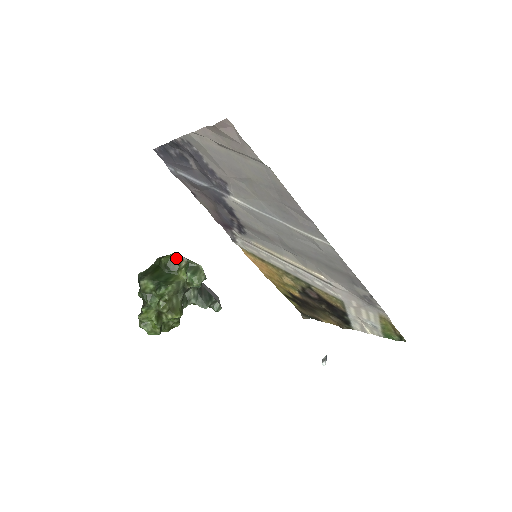
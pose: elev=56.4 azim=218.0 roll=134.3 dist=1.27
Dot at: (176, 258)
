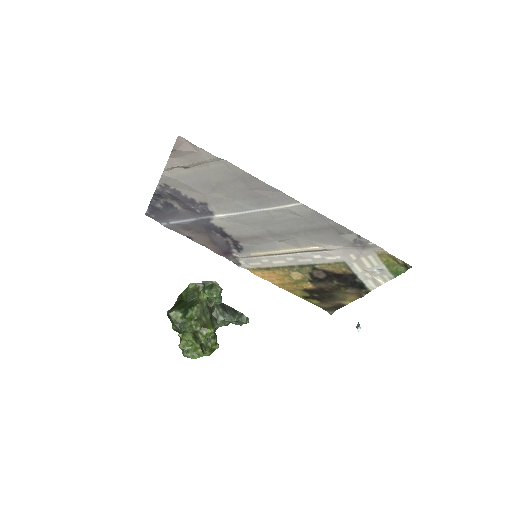
Dot at: (193, 287)
